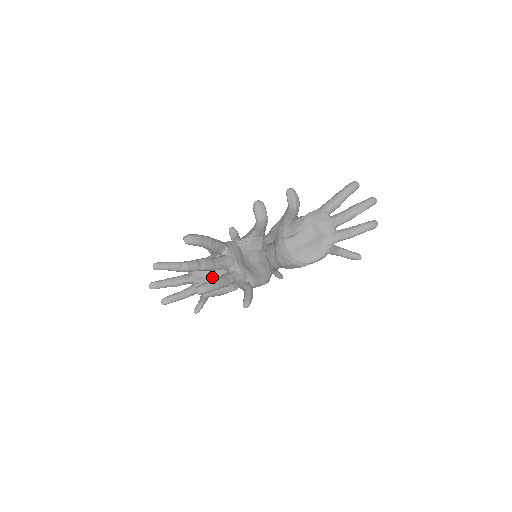
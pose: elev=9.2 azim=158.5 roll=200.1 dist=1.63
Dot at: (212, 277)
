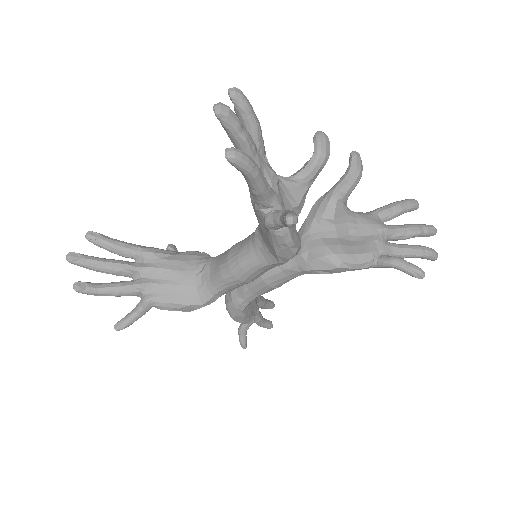
Dot at: (174, 272)
